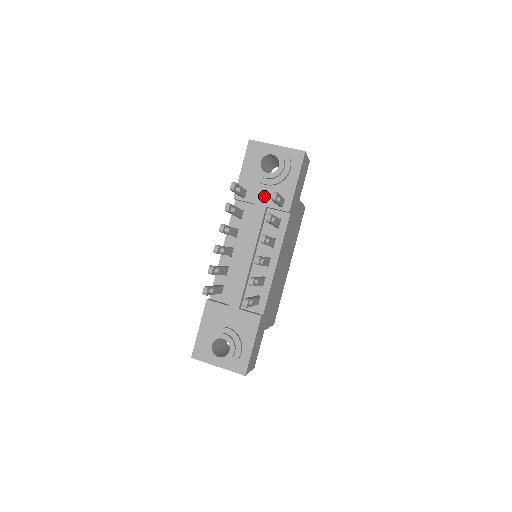
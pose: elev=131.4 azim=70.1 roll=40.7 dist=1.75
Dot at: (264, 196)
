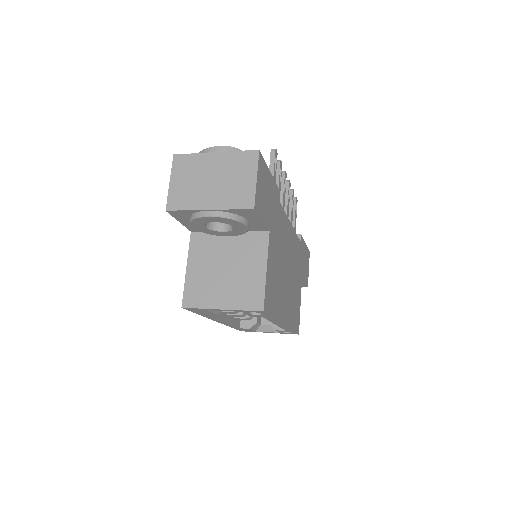
Dot at: occluded
